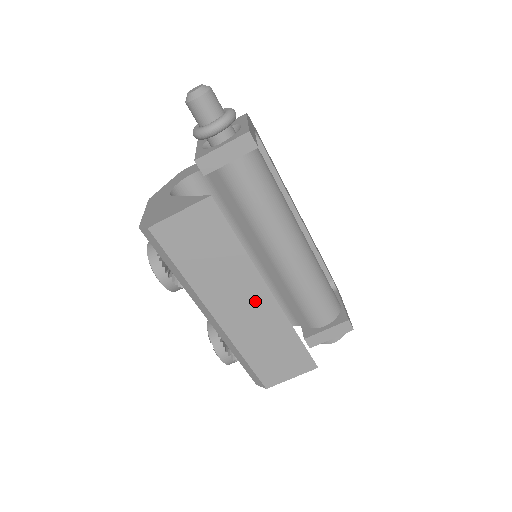
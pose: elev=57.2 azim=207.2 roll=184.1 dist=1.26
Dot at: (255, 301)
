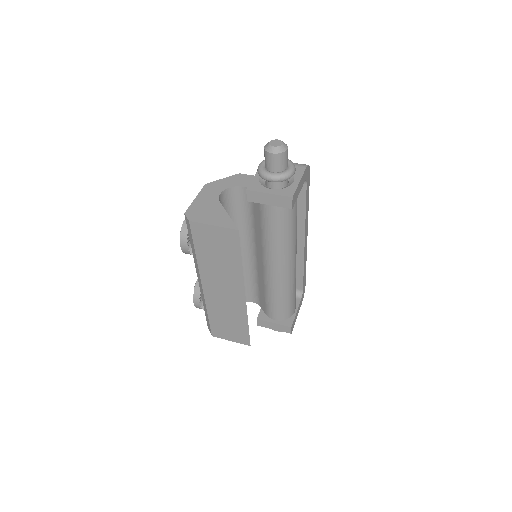
Dot at: (233, 293)
